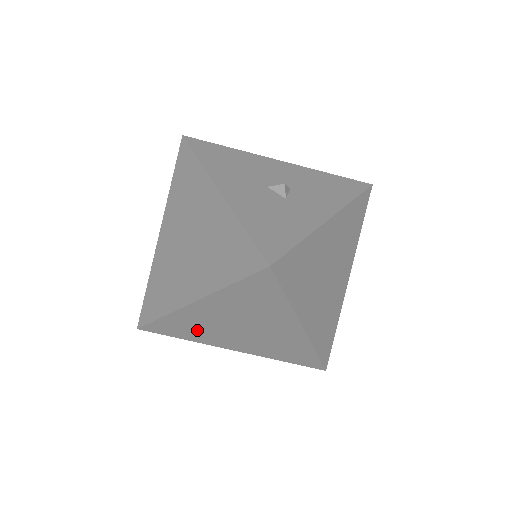
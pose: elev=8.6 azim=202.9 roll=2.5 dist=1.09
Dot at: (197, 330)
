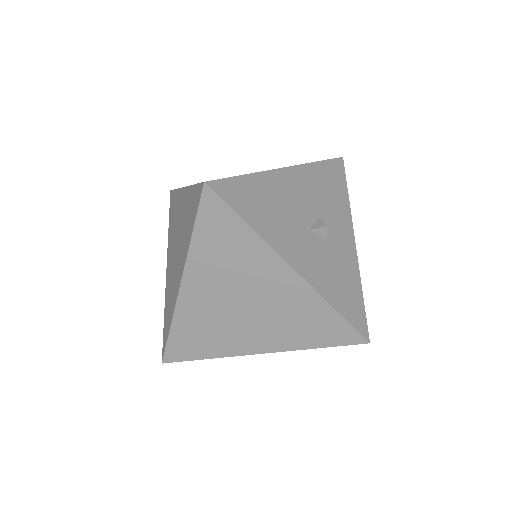
Dot at: occluded
